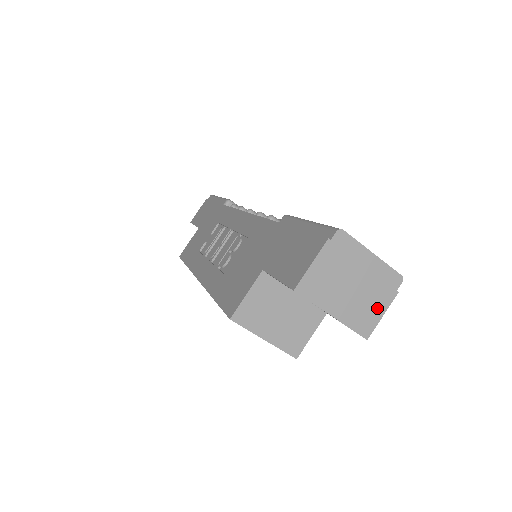
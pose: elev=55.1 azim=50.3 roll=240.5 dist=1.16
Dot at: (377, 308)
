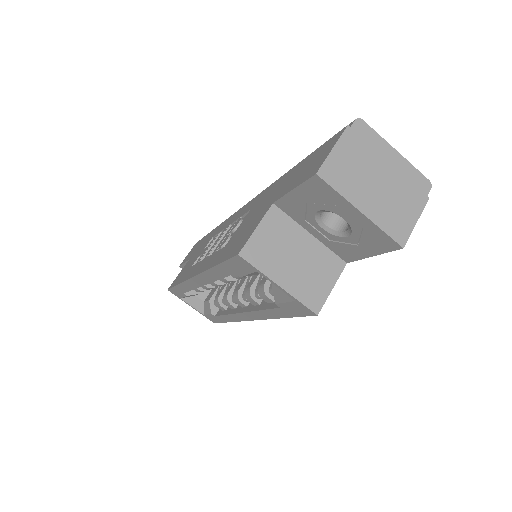
Dot at: (409, 212)
